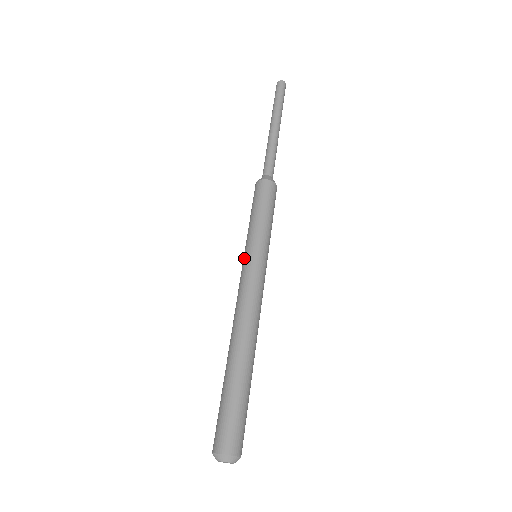
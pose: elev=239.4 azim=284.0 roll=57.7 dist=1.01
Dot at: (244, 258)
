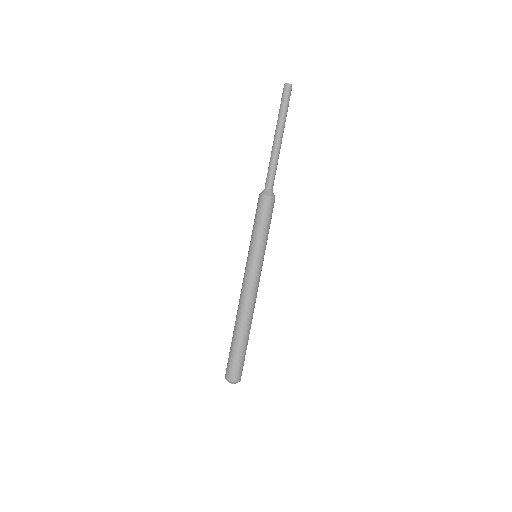
Dot at: (254, 261)
